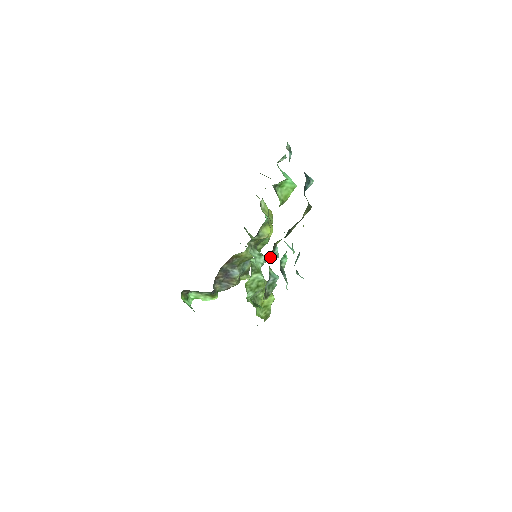
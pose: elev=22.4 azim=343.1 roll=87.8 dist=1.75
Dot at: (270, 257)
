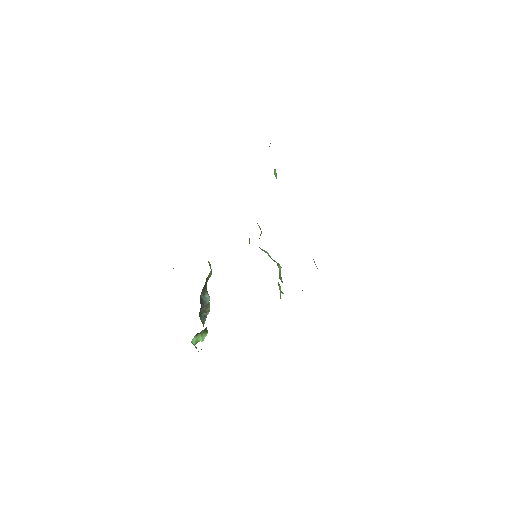
Dot at: occluded
